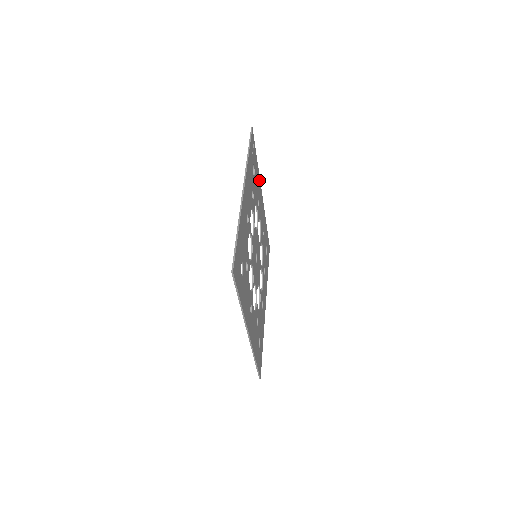
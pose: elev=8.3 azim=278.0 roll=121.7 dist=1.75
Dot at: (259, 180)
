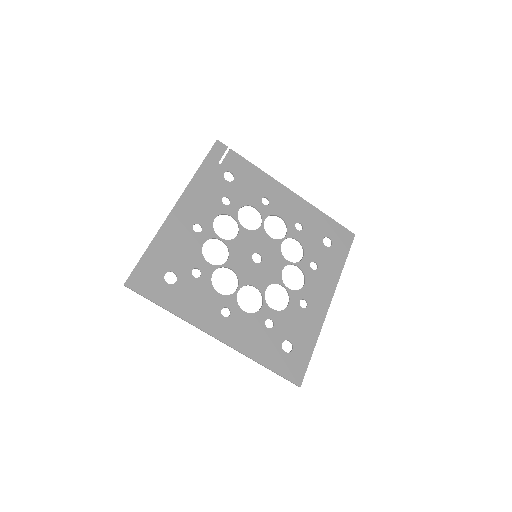
Dot at: (267, 178)
